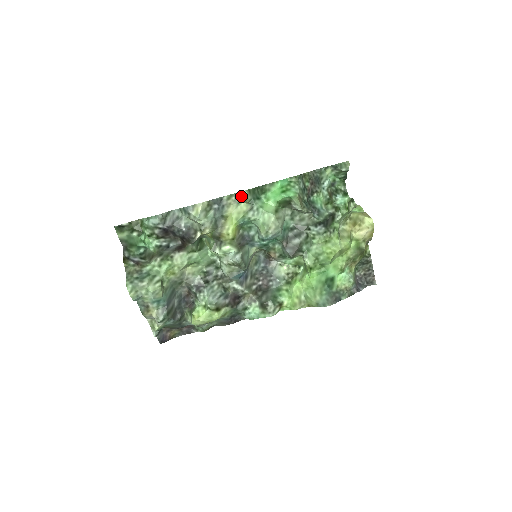
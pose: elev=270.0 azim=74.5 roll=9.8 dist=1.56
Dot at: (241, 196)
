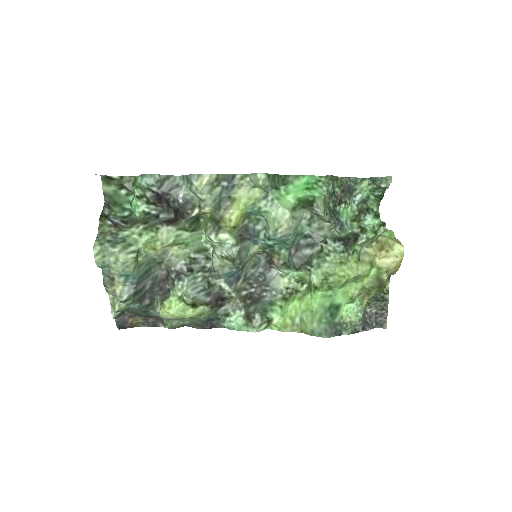
Dot at: (257, 178)
